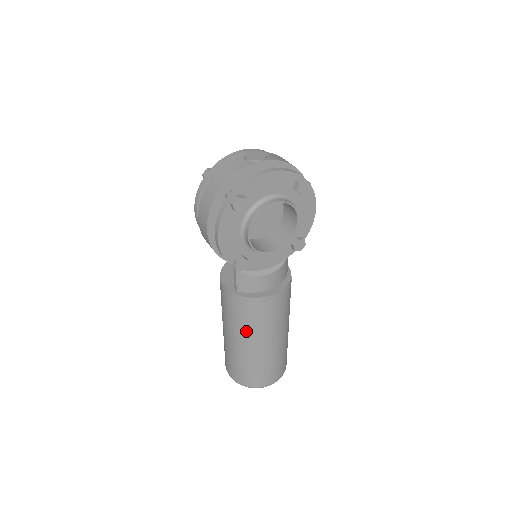
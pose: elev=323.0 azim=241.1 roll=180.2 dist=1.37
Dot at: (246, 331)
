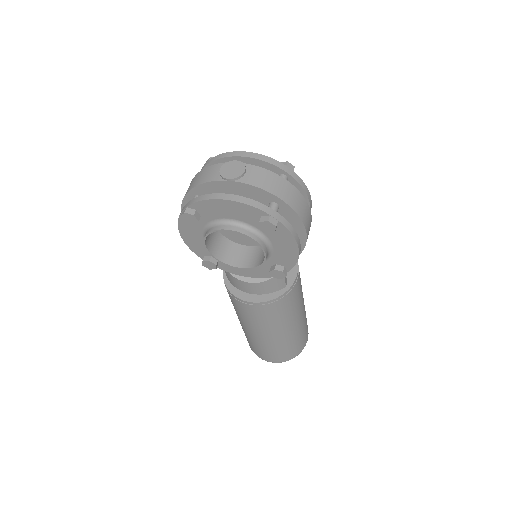
Dot at: (237, 313)
